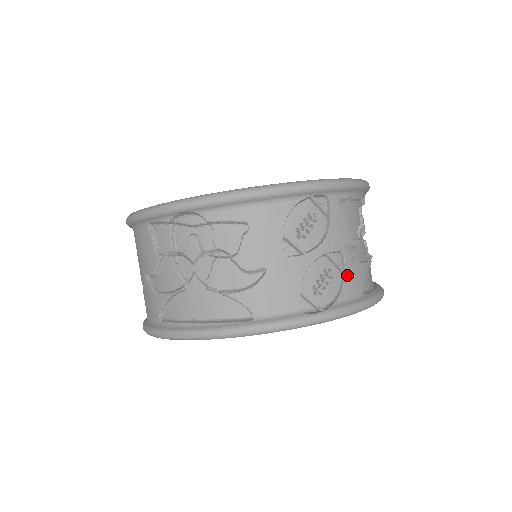
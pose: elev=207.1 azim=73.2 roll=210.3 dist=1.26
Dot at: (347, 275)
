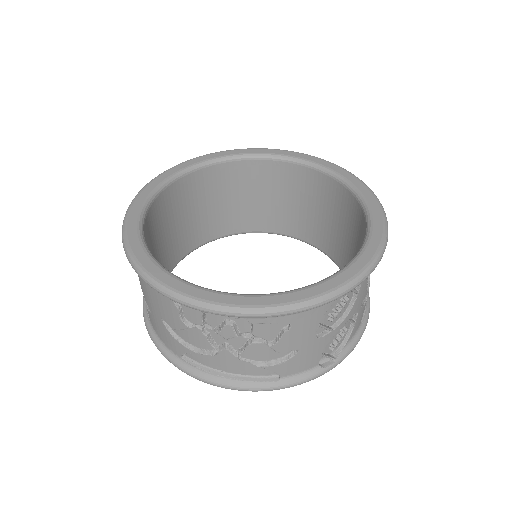
Dot at: (356, 323)
